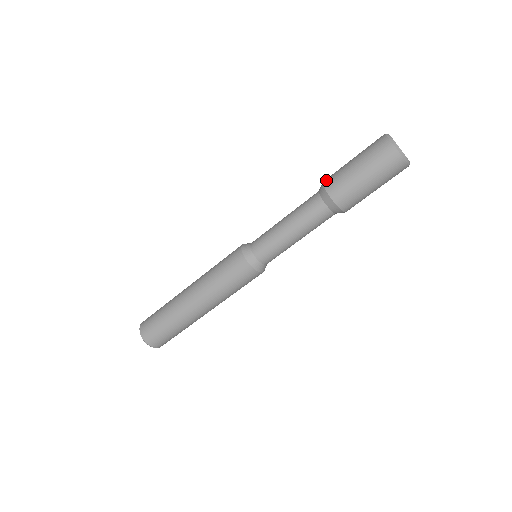
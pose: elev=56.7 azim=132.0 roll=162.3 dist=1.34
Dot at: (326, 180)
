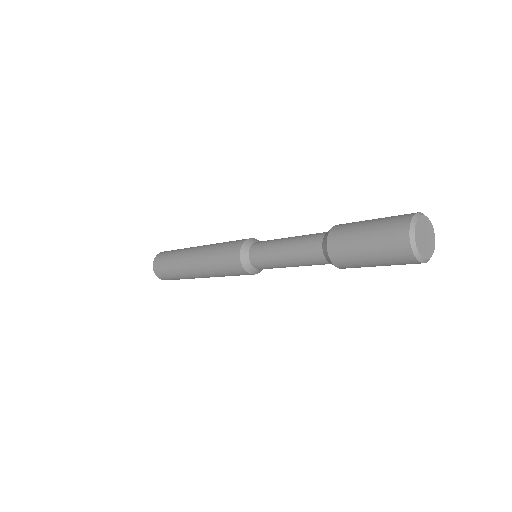
Dot at: (335, 260)
